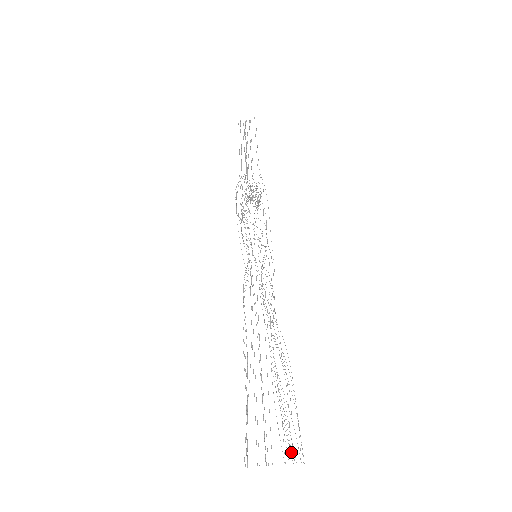
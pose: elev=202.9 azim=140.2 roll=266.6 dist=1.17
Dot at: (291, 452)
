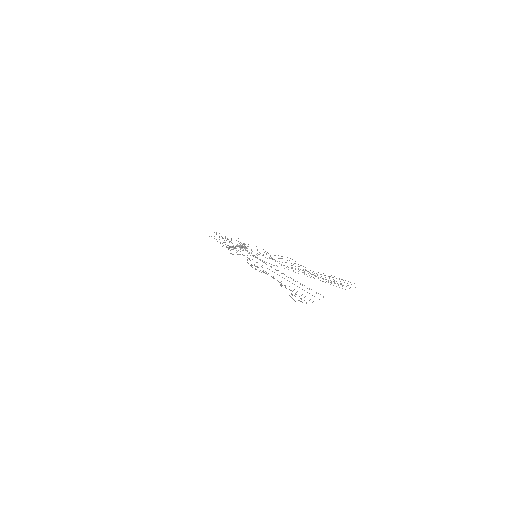
Dot at: occluded
